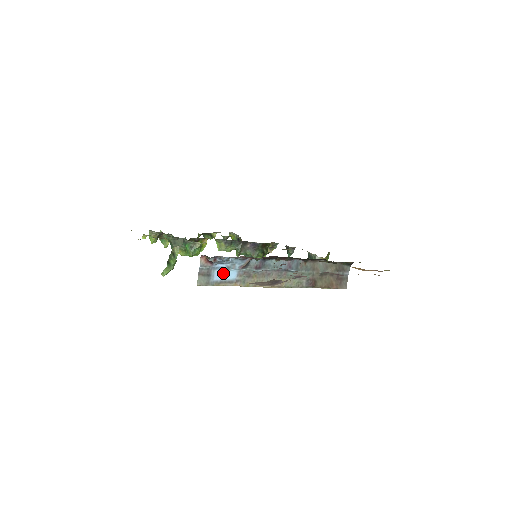
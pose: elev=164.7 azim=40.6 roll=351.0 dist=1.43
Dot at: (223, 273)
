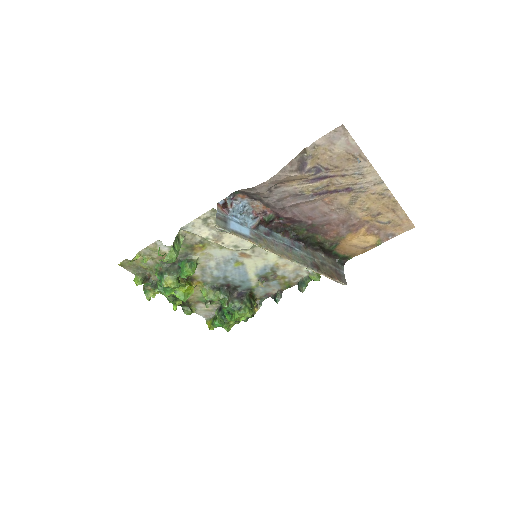
Dot at: (237, 226)
